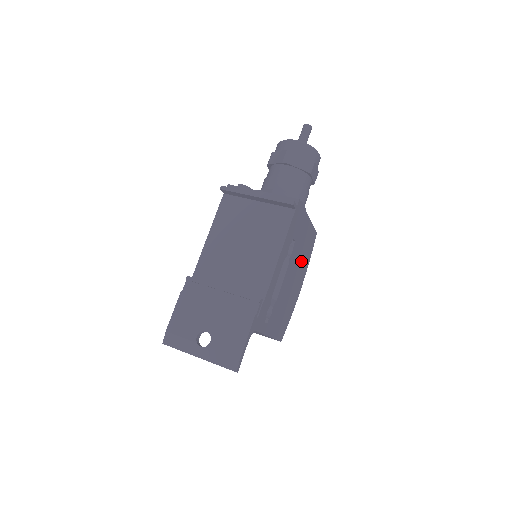
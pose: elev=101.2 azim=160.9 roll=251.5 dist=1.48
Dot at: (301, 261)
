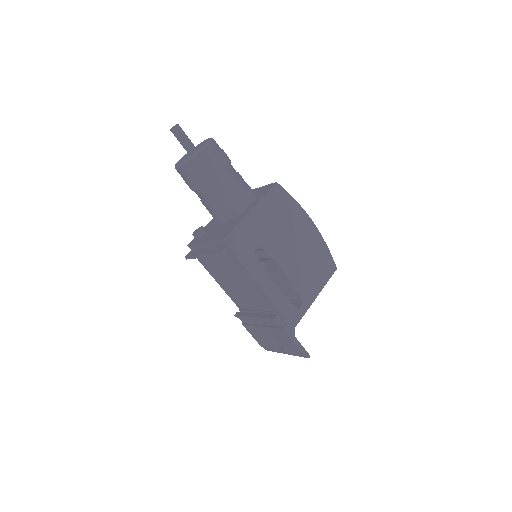
Dot at: (286, 225)
